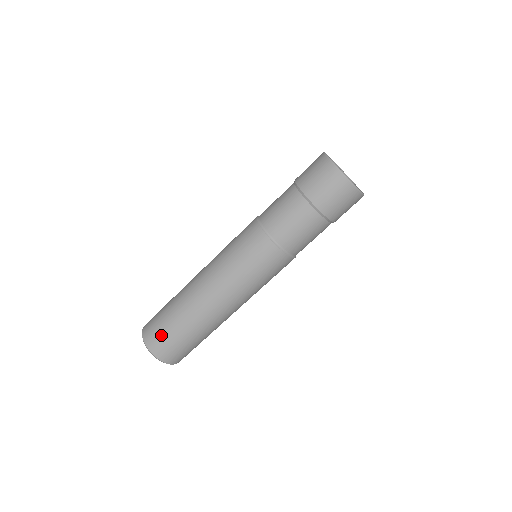
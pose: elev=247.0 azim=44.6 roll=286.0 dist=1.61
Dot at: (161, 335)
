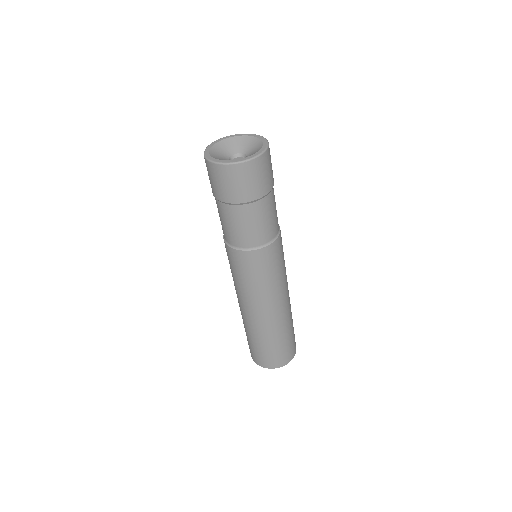
Dot at: (266, 357)
